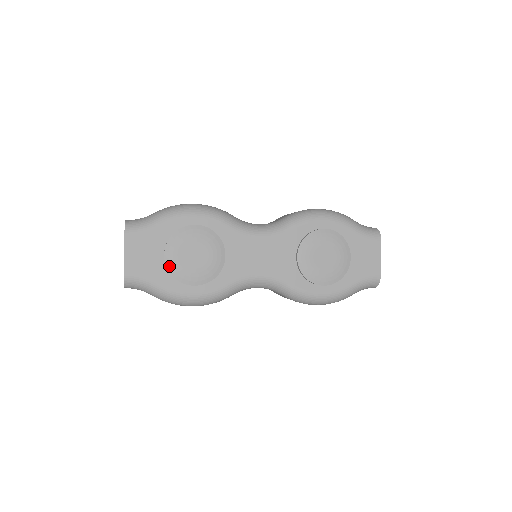
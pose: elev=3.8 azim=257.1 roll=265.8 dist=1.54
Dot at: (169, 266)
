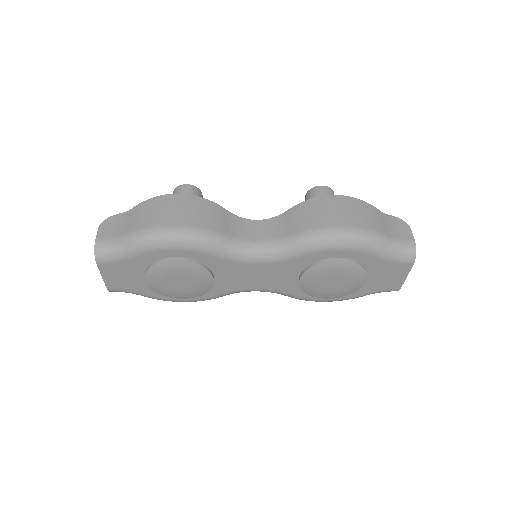
Dot at: (152, 288)
